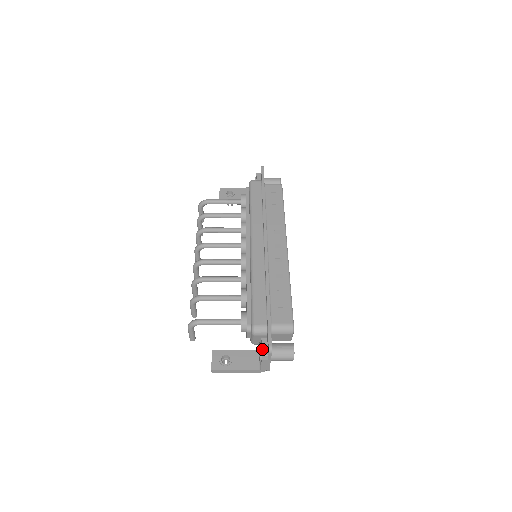
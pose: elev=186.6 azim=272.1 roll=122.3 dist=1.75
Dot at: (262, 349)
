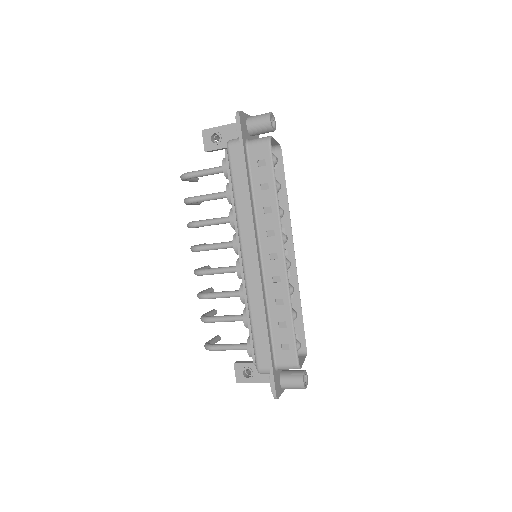
Dot at: (271, 387)
